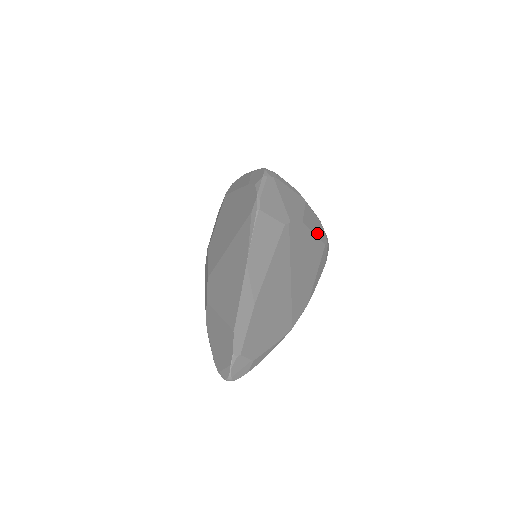
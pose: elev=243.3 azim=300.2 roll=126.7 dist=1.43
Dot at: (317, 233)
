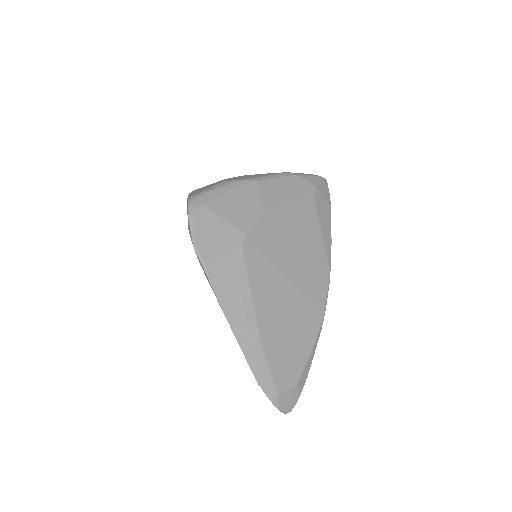
Dot at: (294, 197)
